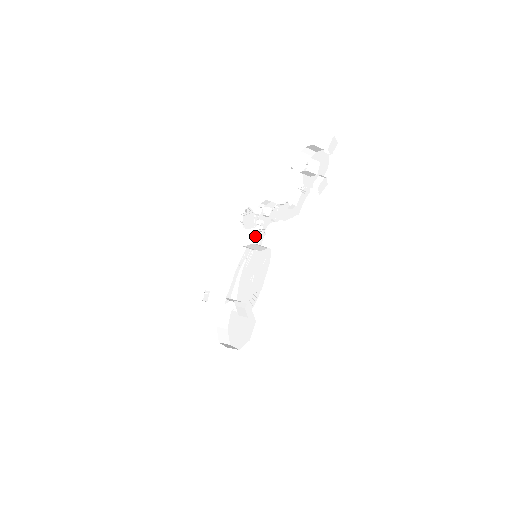
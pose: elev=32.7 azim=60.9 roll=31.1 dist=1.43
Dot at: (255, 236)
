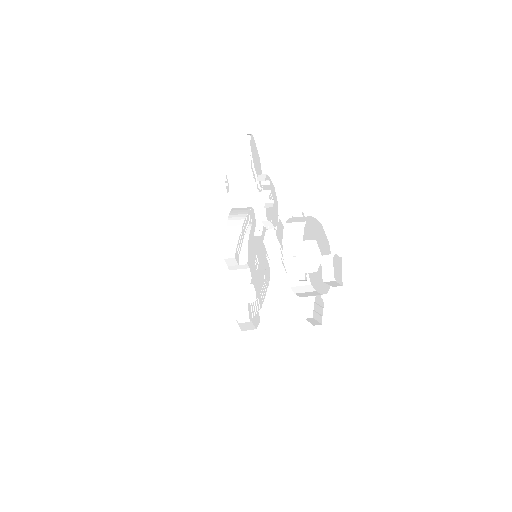
Dot at: occluded
